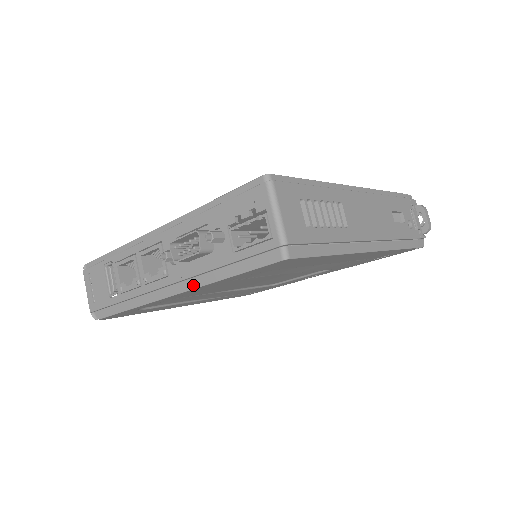
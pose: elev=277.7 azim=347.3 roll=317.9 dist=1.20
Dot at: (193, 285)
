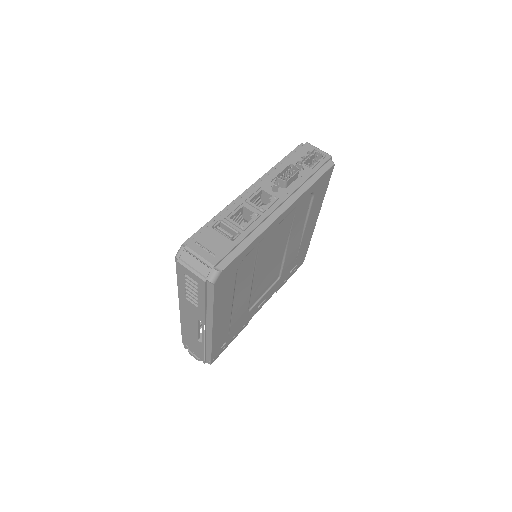
Dot at: (296, 197)
